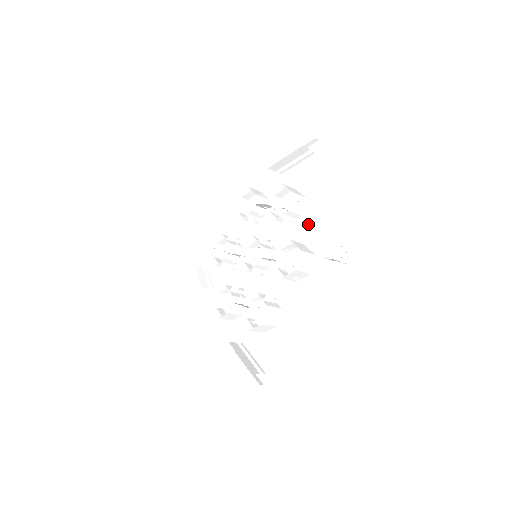
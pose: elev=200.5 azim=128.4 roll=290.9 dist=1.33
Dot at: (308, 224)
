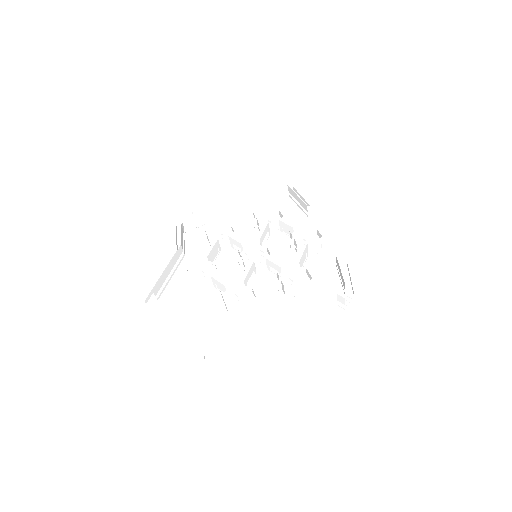
Dot at: (319, 264)
